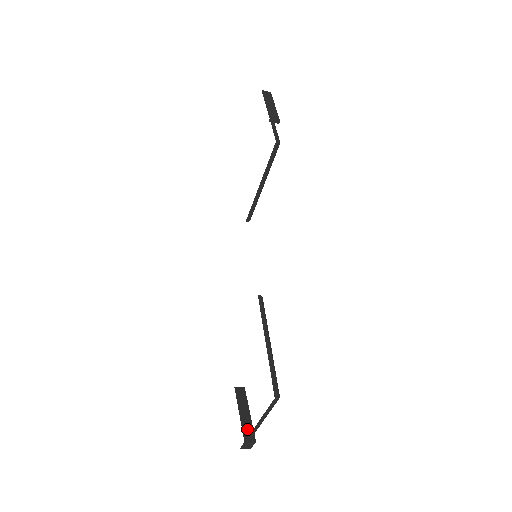
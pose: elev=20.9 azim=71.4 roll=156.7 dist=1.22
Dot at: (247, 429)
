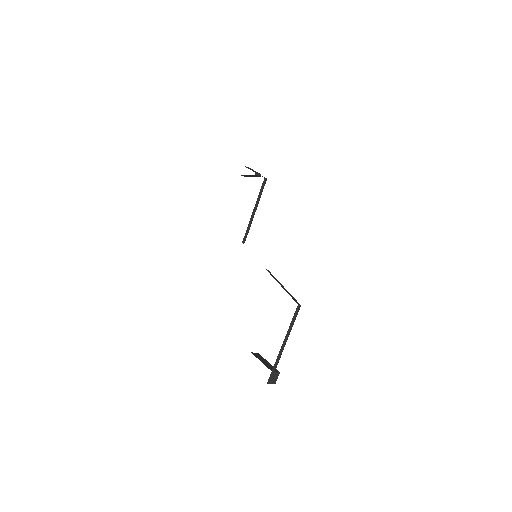
Dot at: (270, 367)
